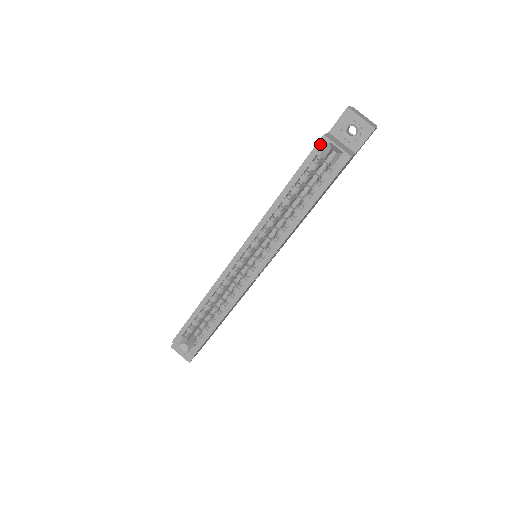
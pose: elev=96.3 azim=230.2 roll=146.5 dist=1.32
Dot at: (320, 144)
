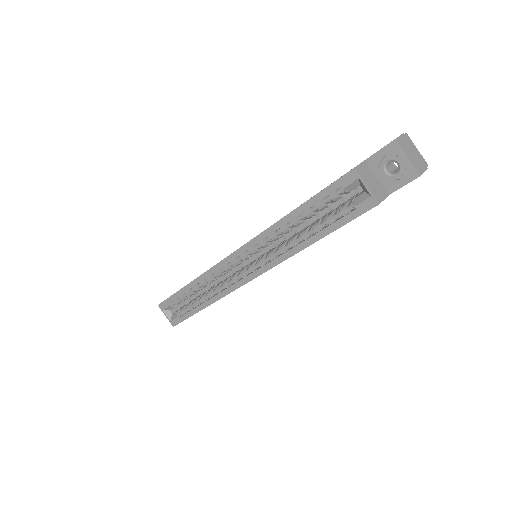
Dot at: (347, 177)
